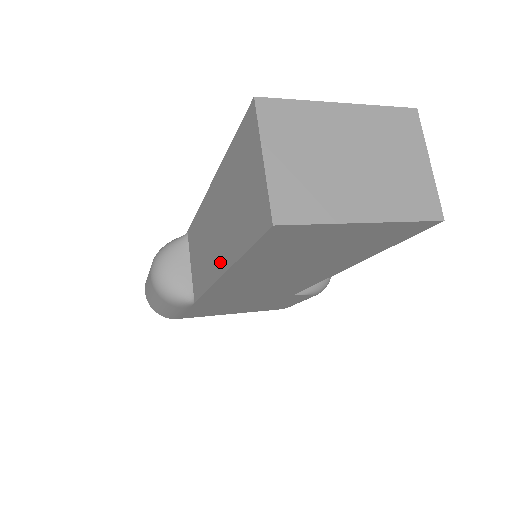
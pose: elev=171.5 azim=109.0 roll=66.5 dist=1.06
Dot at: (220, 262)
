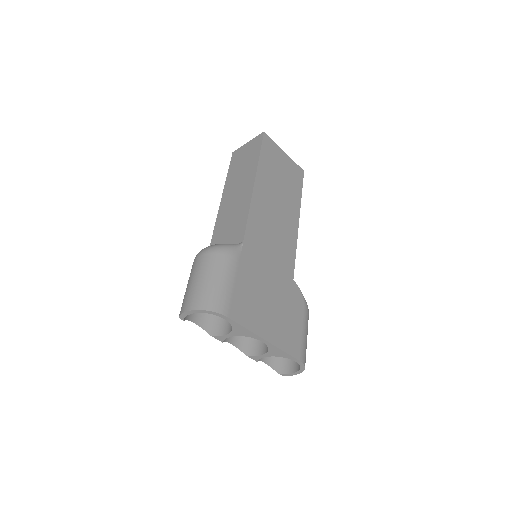
Dot at: (250, 182)
